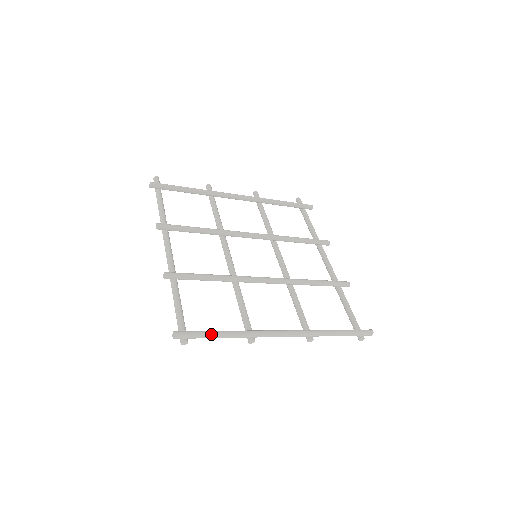
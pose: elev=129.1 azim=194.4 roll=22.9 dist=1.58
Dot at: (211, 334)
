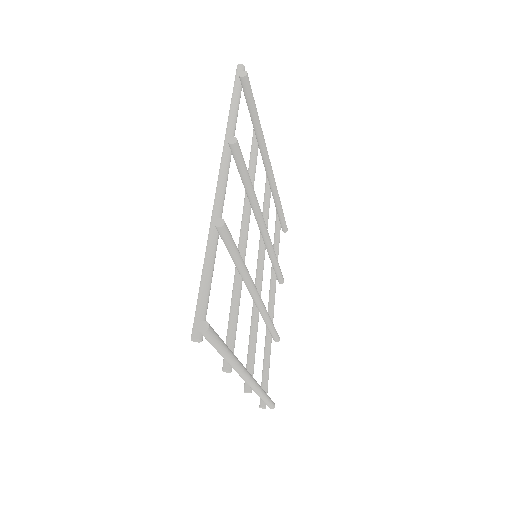
Dot at: (224, 348)
